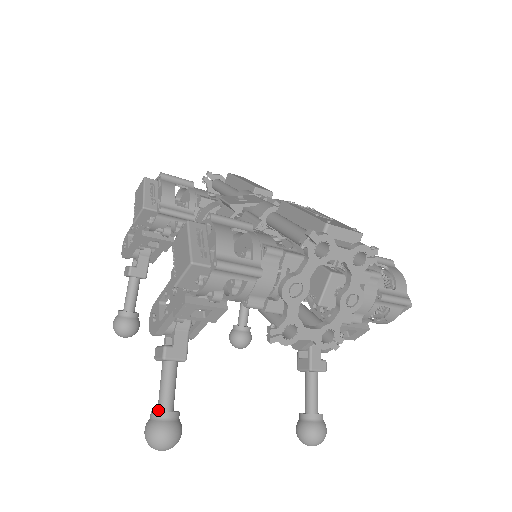
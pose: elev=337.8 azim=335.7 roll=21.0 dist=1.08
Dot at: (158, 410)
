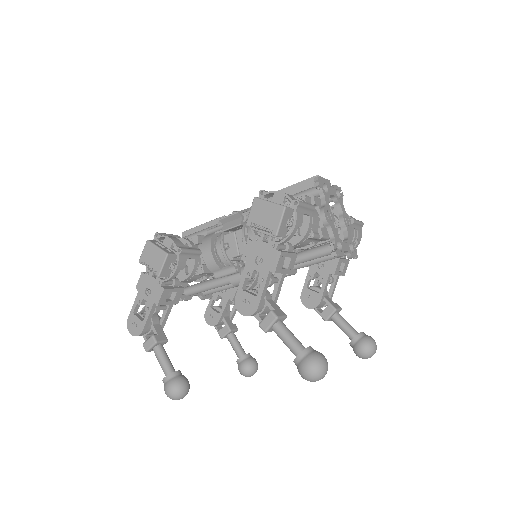
Dot at: (299, 354)
